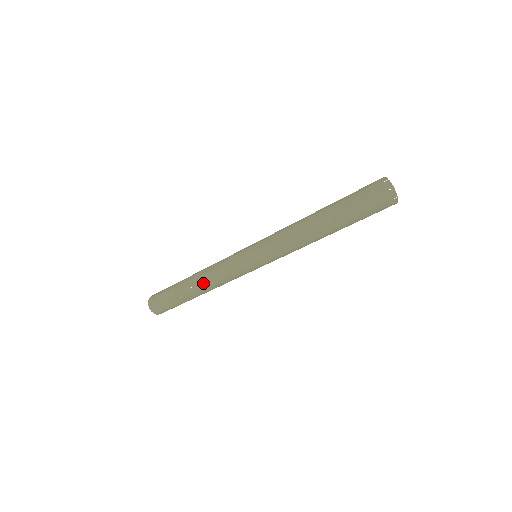
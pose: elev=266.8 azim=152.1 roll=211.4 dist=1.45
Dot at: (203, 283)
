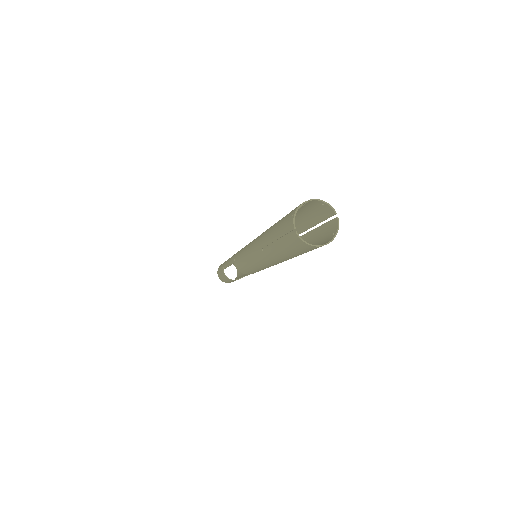
Dot at: occluded
